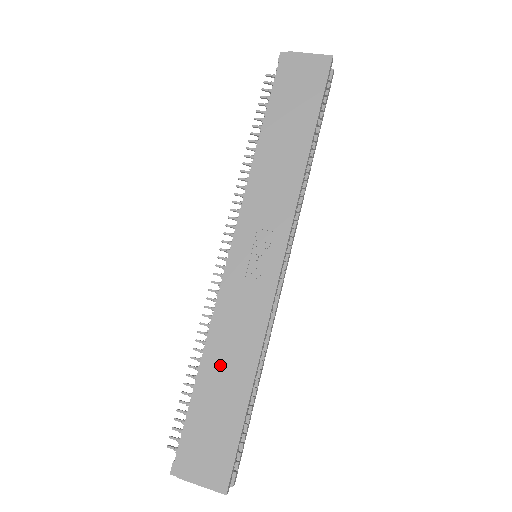
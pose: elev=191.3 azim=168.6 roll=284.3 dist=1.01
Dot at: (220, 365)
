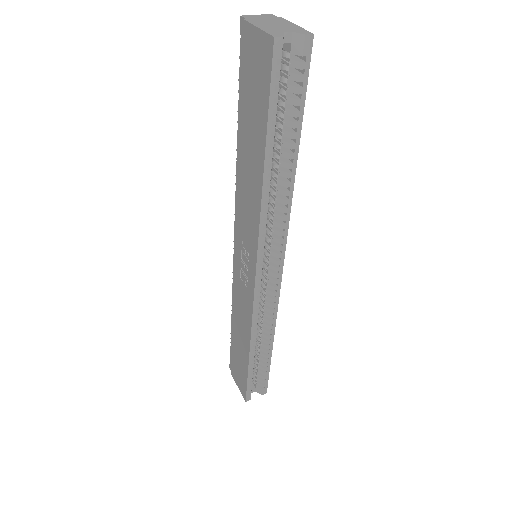
Dot at: (237, 329)
